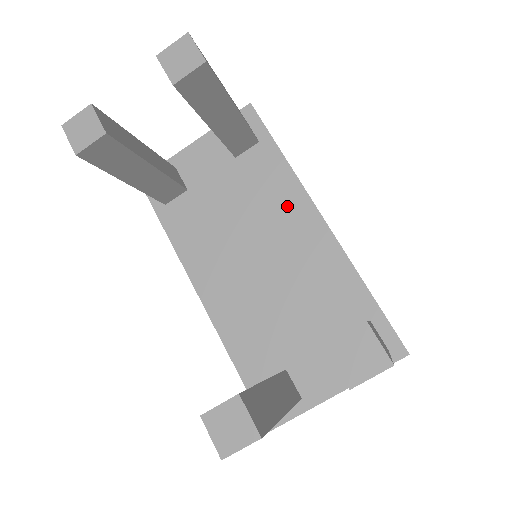
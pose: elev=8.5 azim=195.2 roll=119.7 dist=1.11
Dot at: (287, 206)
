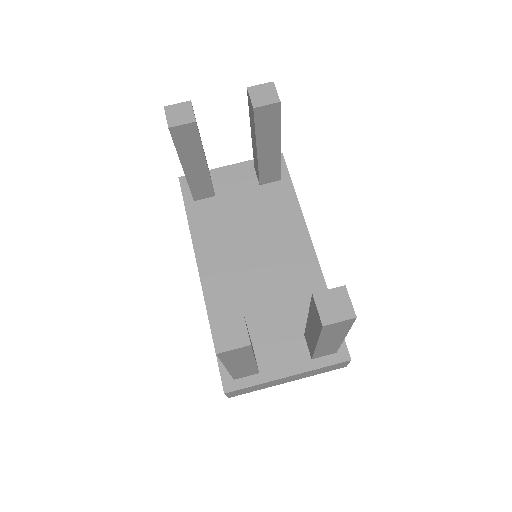
Dot at: (289, 230)
